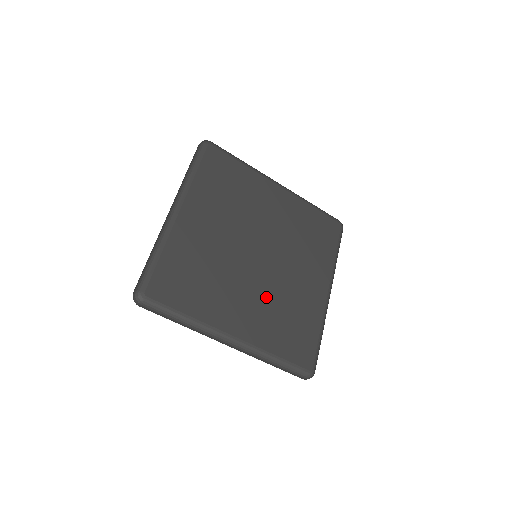
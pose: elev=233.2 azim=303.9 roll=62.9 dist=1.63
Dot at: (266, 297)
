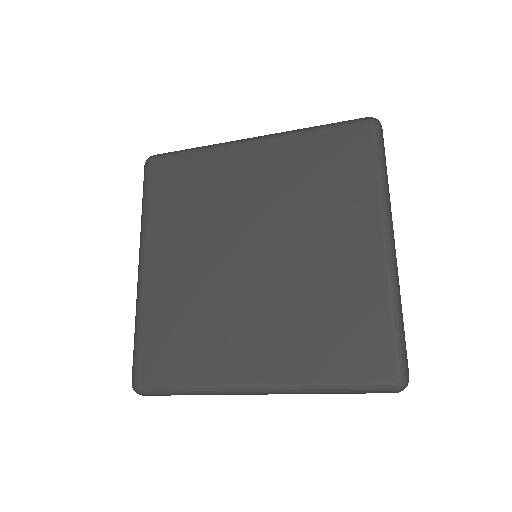
Dot at: (284, 306)
